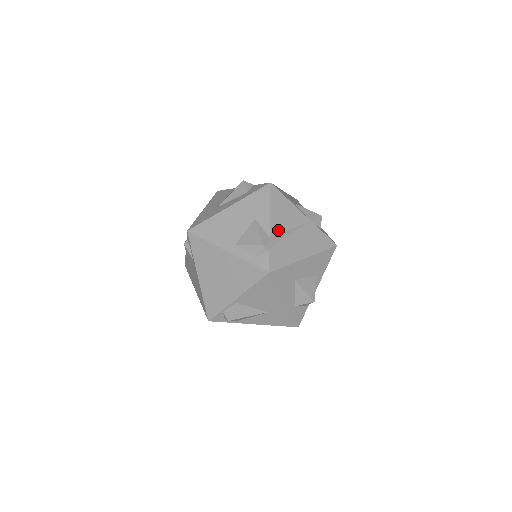
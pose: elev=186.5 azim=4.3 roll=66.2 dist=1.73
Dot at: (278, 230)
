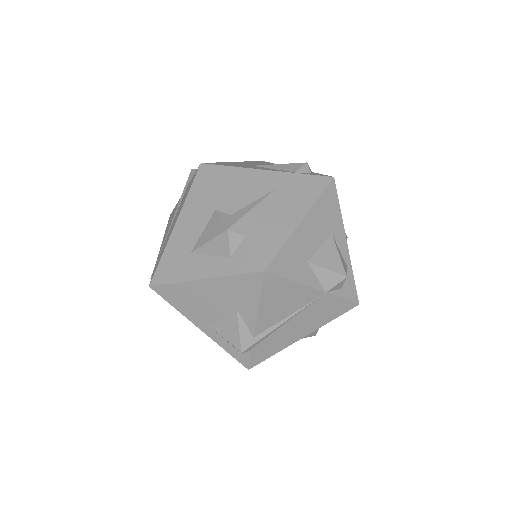
Dot at: (268, 325)
